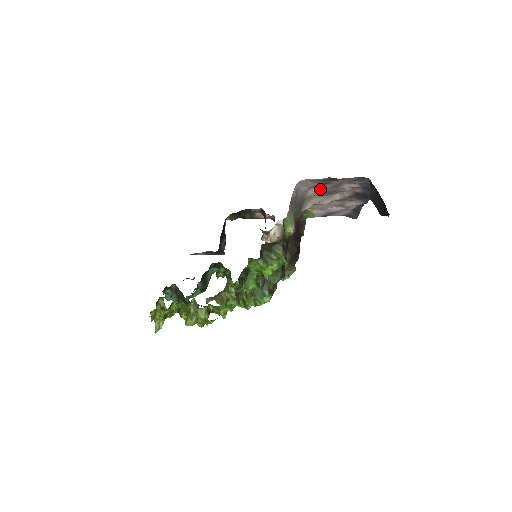
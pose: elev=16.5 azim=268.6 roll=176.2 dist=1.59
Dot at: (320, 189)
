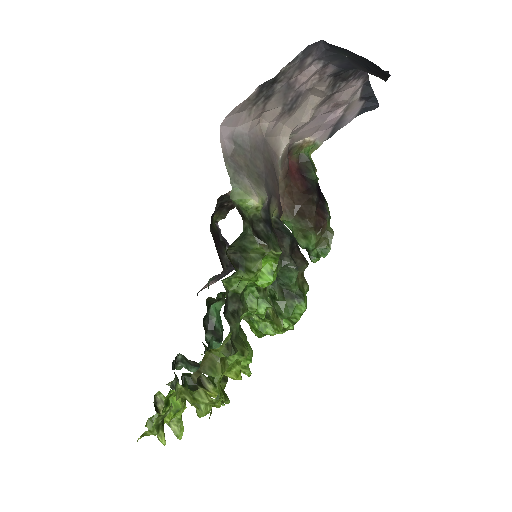
Dot at: (273, 110)
